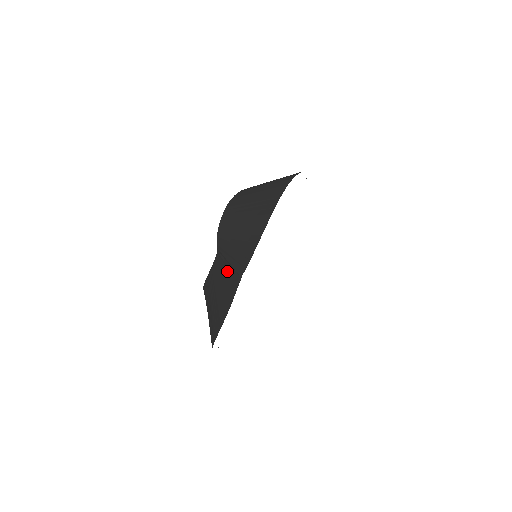
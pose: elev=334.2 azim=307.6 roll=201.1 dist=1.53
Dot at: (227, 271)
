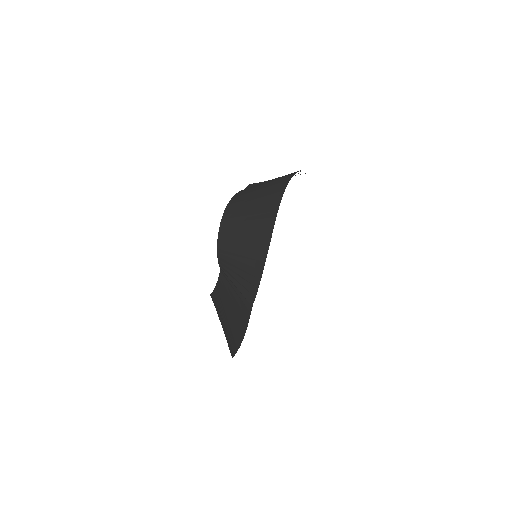
Dot at: (235, 294)
